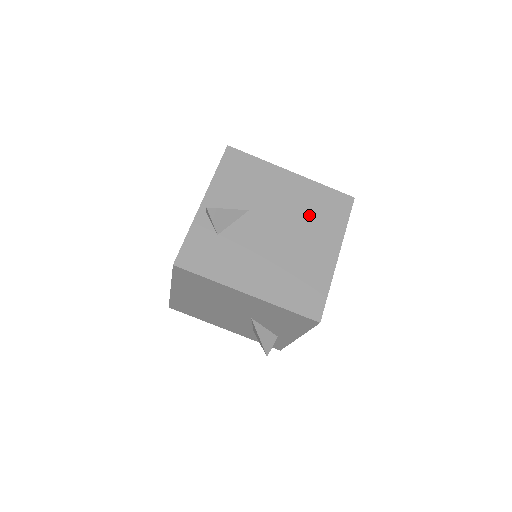
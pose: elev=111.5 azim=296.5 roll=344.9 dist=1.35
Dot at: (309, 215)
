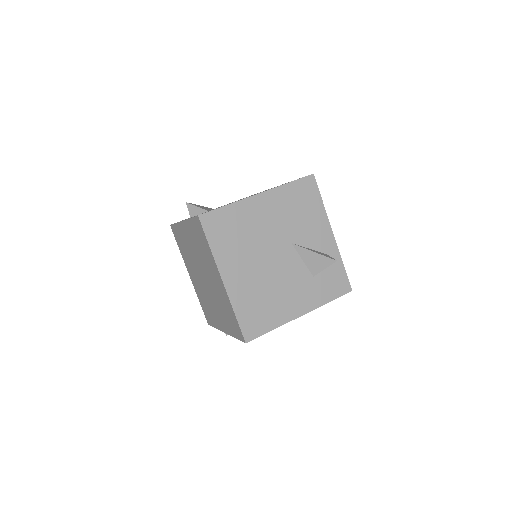
Dot at: occluded
